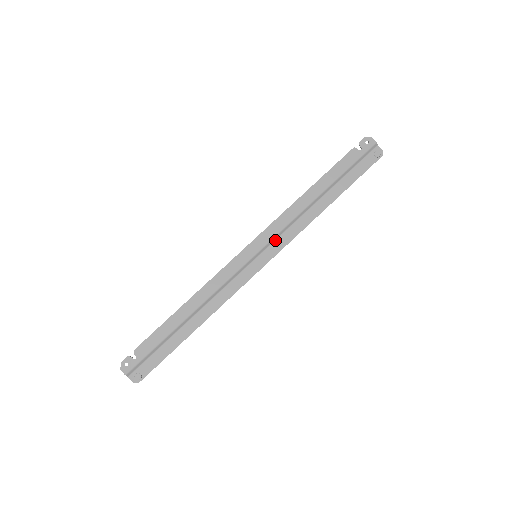
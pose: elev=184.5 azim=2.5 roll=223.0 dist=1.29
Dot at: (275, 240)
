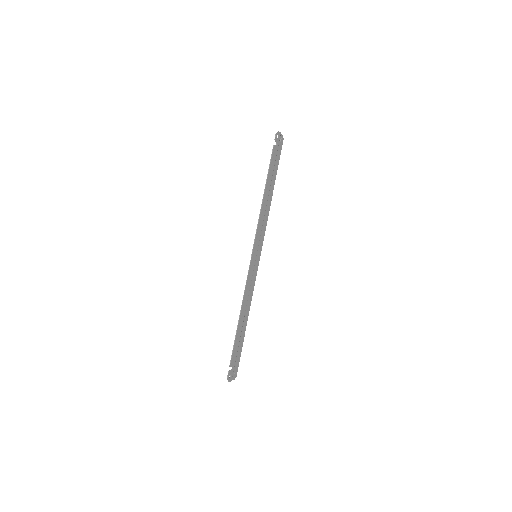
Dot at: (260, 238)
